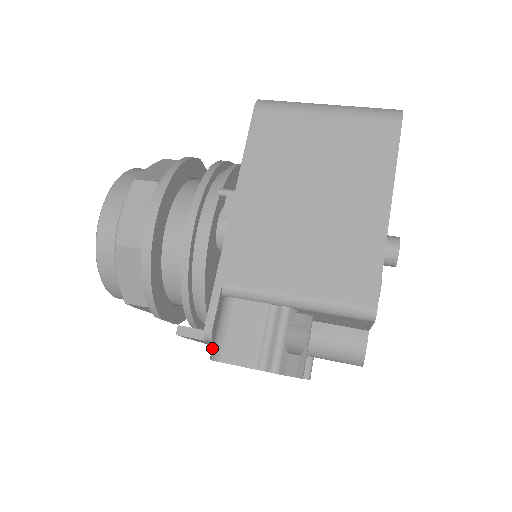
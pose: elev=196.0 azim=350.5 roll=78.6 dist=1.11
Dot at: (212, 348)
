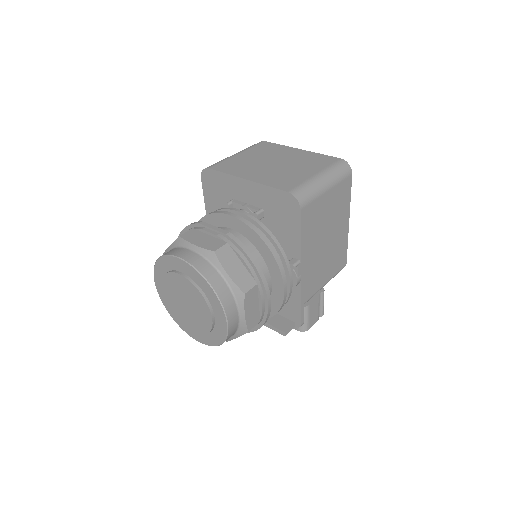
Dot at: (301, 327)
